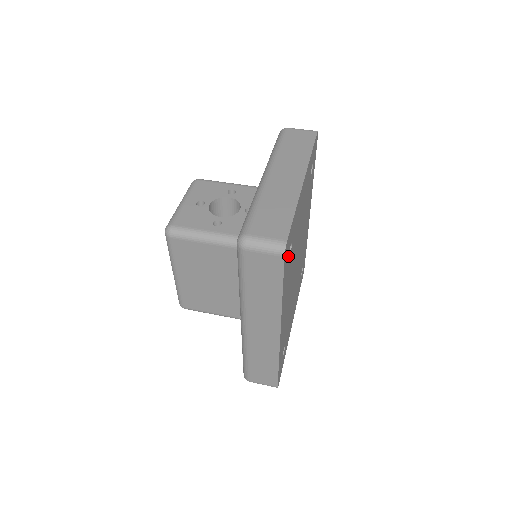
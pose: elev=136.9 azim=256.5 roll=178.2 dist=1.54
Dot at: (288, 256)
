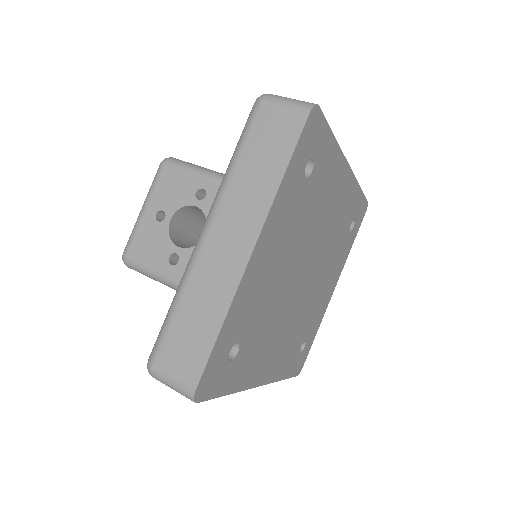
Dot at: (226, 367)
